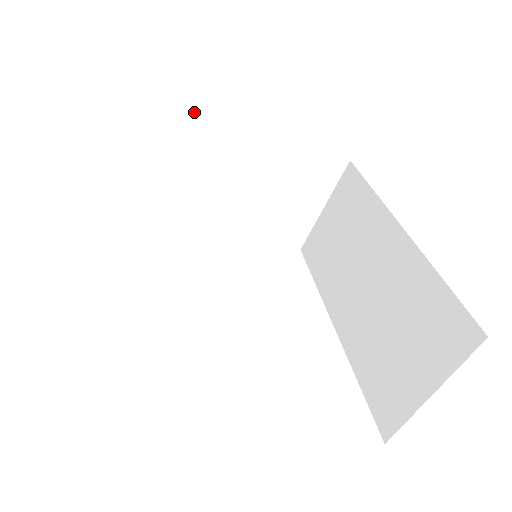
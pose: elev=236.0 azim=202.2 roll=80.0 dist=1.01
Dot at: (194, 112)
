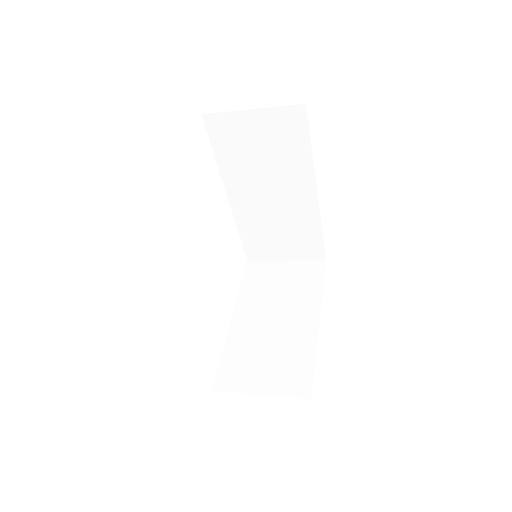
Dot at: occluded
